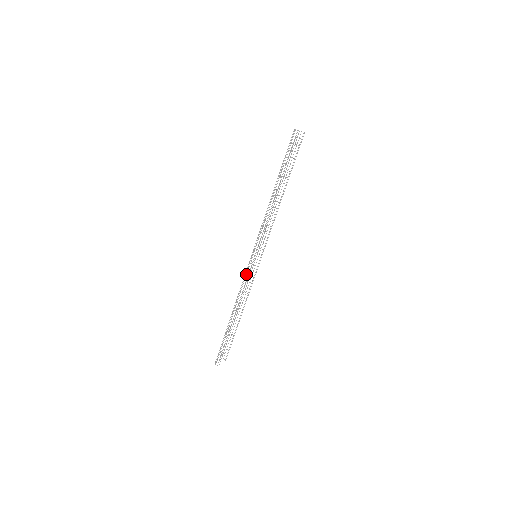
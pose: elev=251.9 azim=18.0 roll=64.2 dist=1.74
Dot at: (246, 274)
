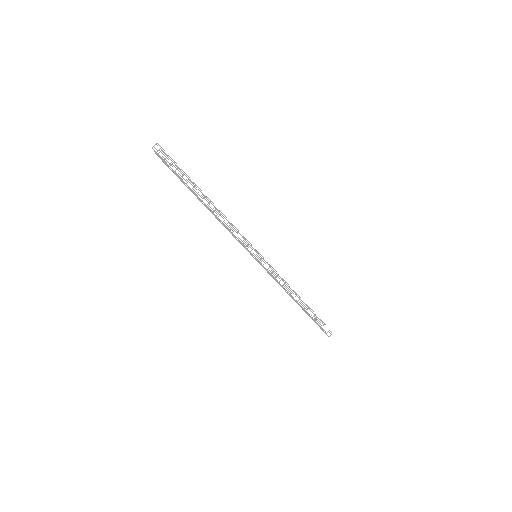
Dot at: (271, 274)
